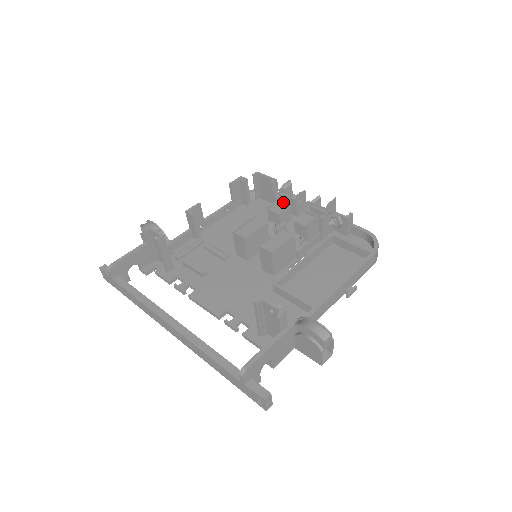
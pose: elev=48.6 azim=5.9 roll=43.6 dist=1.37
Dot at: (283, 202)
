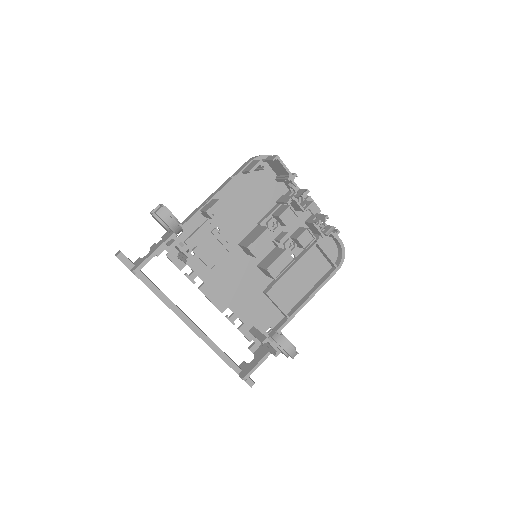
Dot at: (293, 211)
